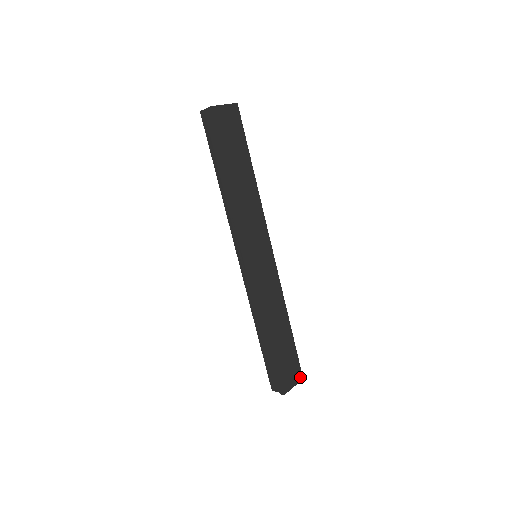
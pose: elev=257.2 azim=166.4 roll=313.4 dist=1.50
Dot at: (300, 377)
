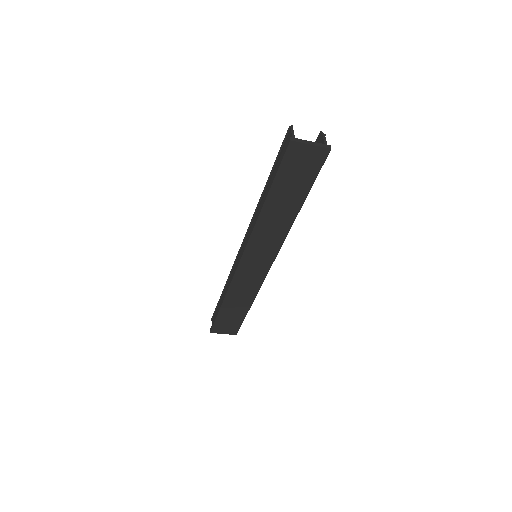
Dot at: (234, 333)
